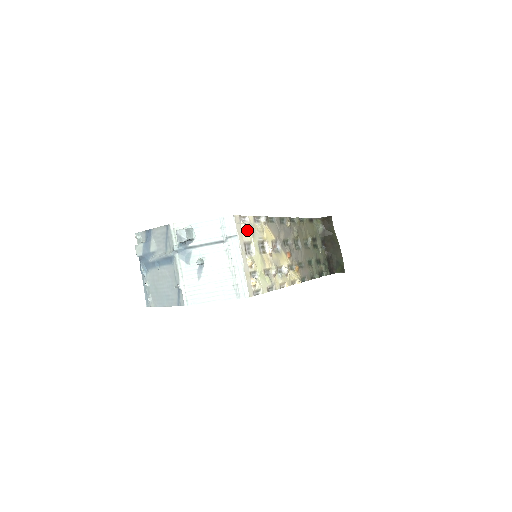
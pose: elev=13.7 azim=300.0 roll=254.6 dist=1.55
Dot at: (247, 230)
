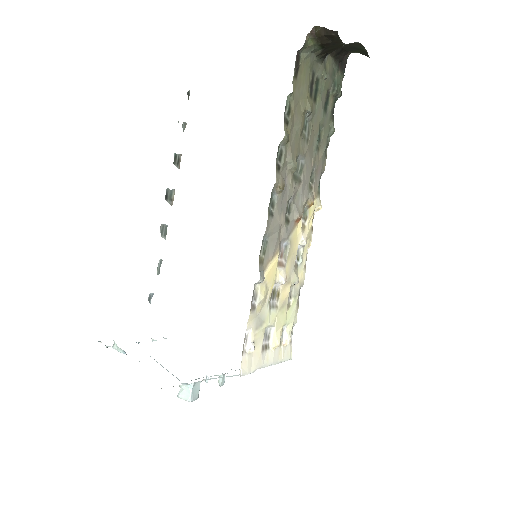
Dot at: (256, 338)
